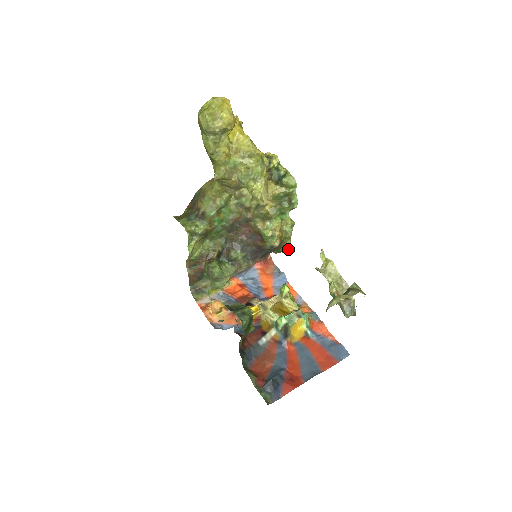
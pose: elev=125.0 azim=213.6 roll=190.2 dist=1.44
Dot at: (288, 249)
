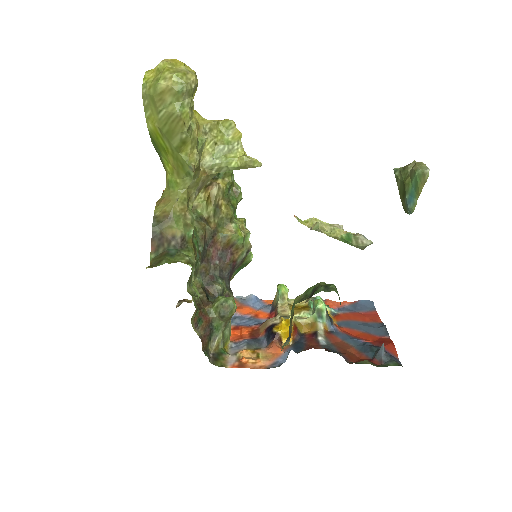
Dot at: (252, 254)
